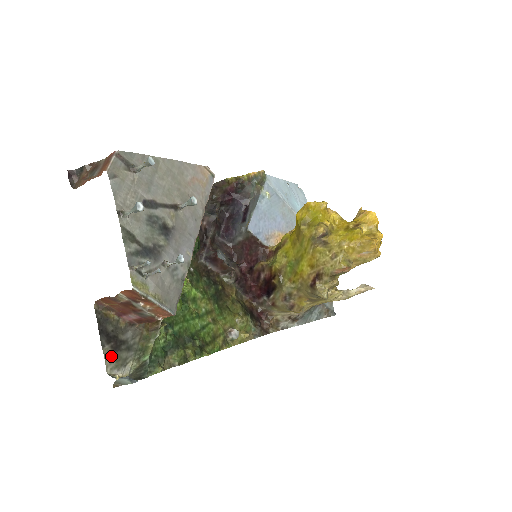
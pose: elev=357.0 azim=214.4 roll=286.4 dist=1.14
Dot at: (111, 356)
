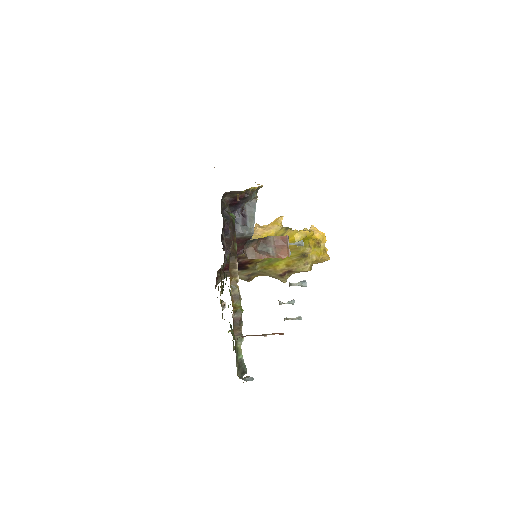
Dot at: occluded
